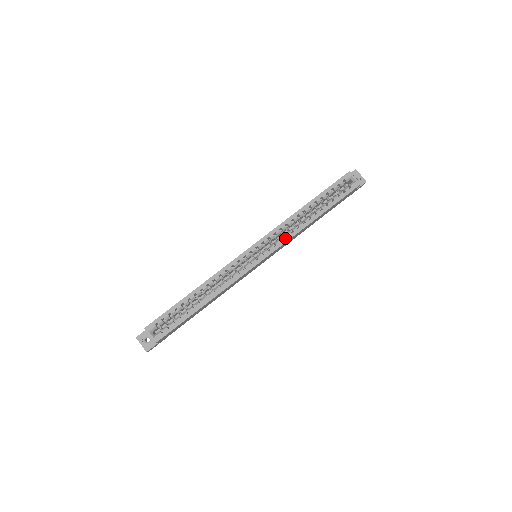
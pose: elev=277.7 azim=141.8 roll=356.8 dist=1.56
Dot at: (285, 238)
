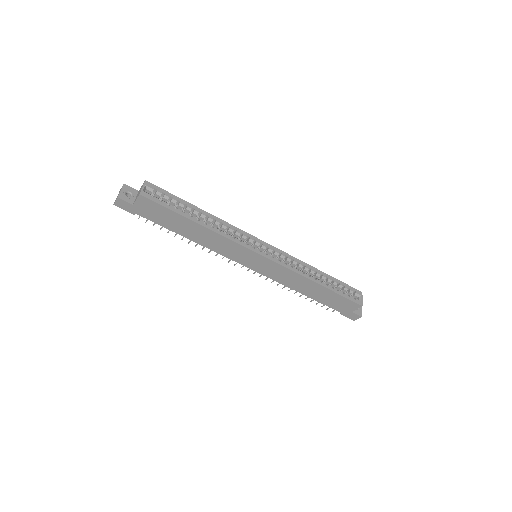
Dot at: (290, 266)
